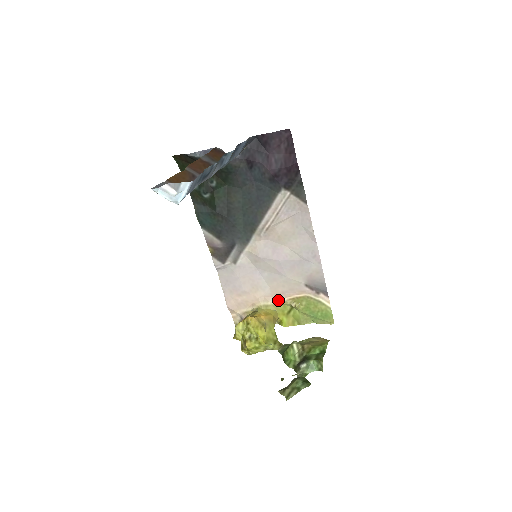
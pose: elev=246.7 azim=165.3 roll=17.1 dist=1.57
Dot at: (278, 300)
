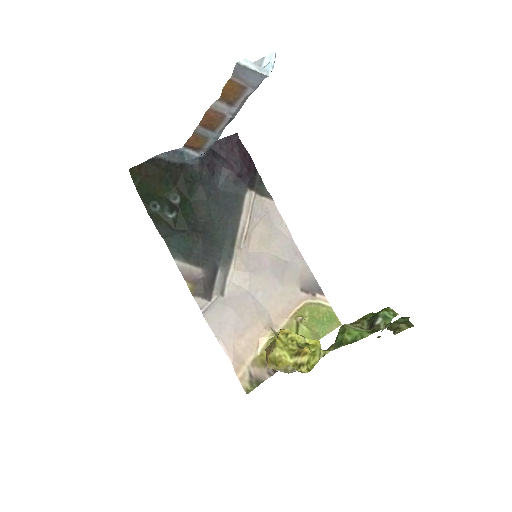
Dot at: (282, 323)
